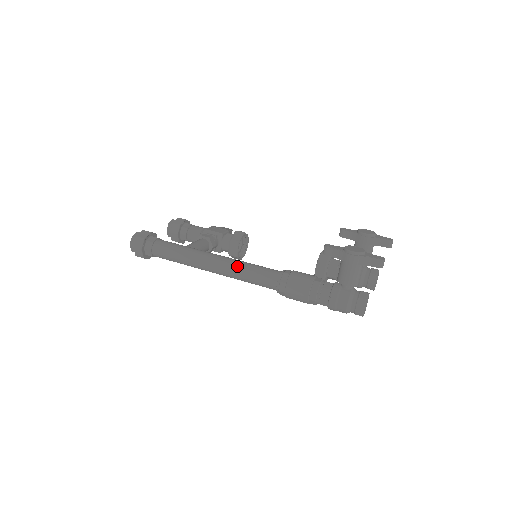
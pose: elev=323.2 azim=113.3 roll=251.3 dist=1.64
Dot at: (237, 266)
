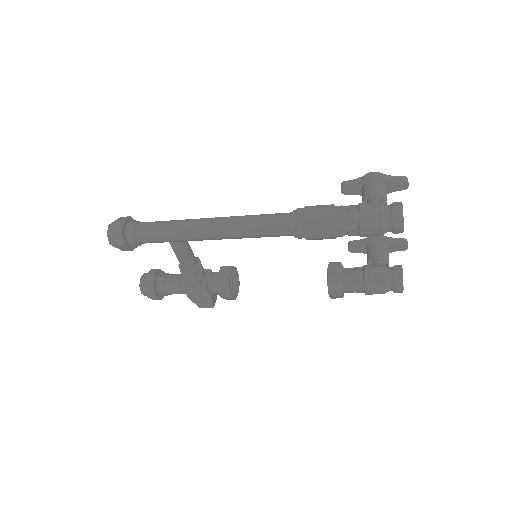
Dot at: occluded
